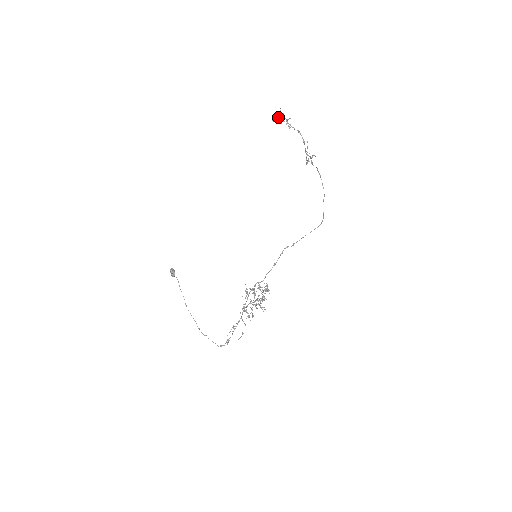
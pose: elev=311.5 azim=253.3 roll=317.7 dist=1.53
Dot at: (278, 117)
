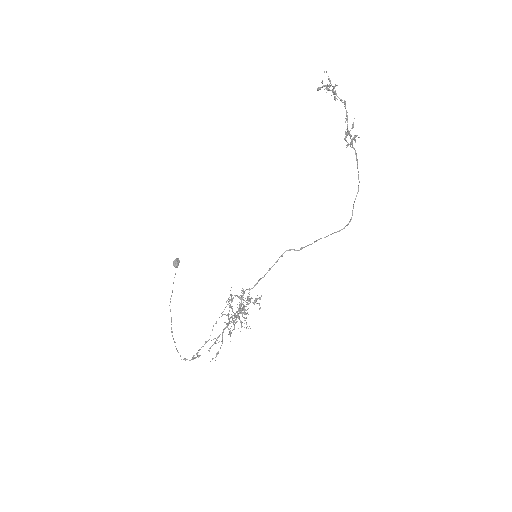
Dot at: (325, 85)
